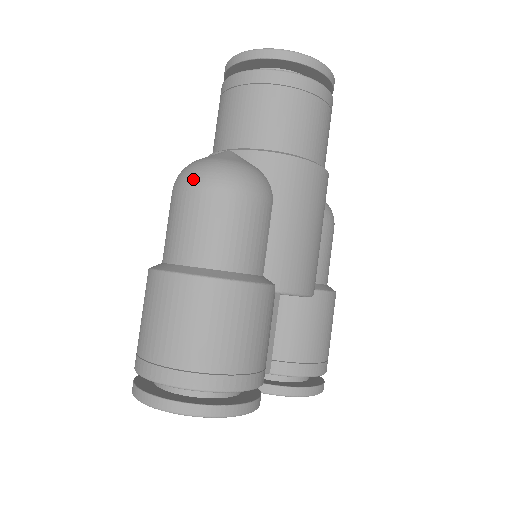
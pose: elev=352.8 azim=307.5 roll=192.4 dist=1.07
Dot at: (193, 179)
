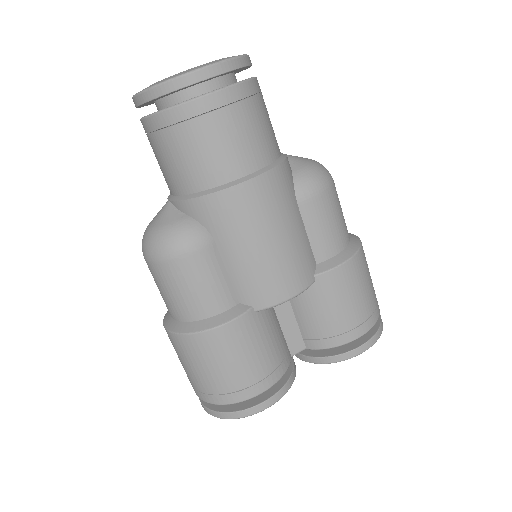
Dot at: (144, 255)
